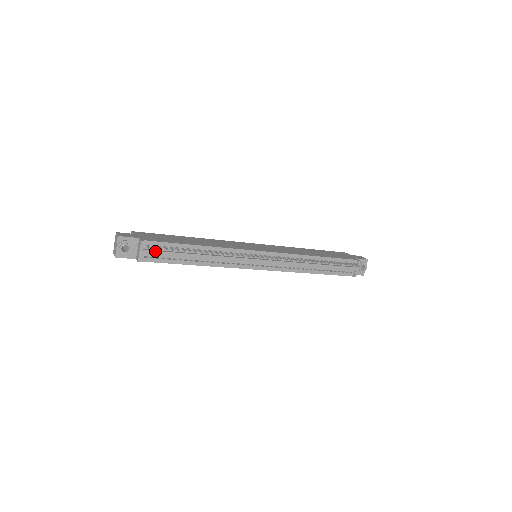
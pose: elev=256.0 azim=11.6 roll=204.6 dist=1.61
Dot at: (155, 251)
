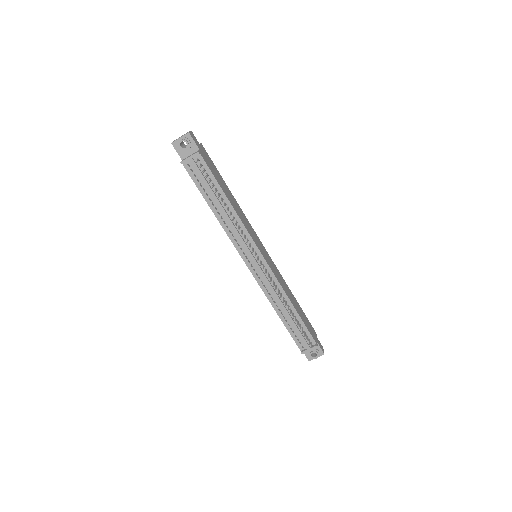
Dot at: (199, 169)
